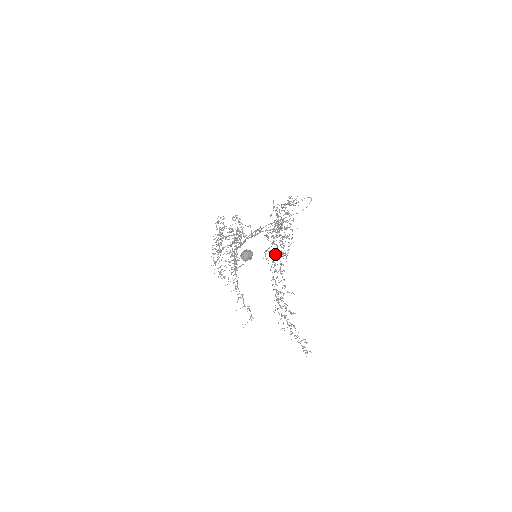
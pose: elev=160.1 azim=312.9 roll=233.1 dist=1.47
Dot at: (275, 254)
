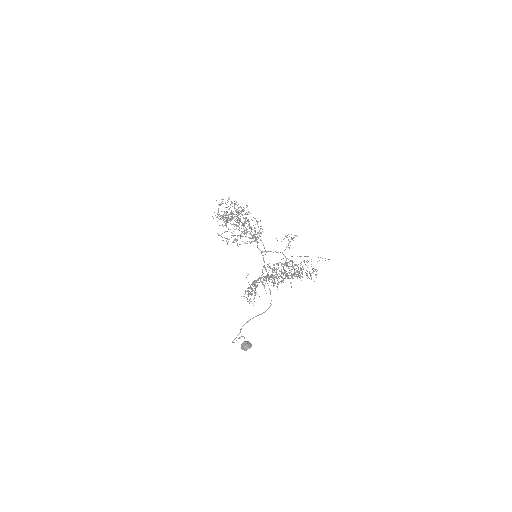
Dot at: occluded
